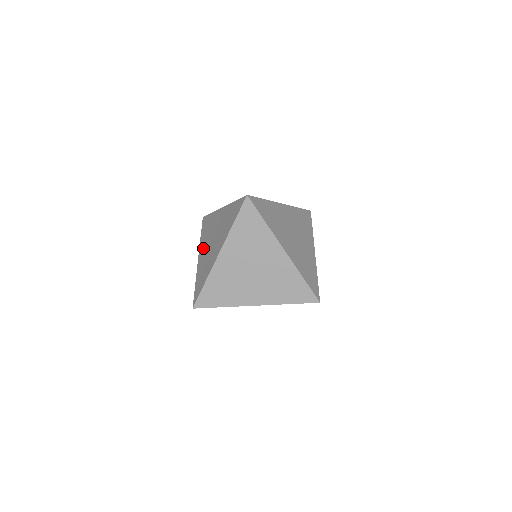
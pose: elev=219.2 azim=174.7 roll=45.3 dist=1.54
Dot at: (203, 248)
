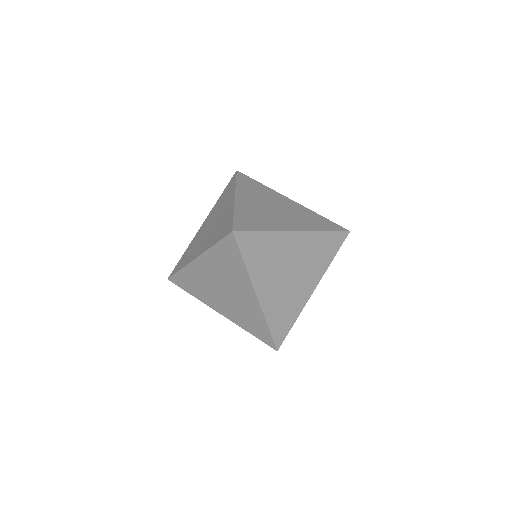
Dot at: (208, 219)
